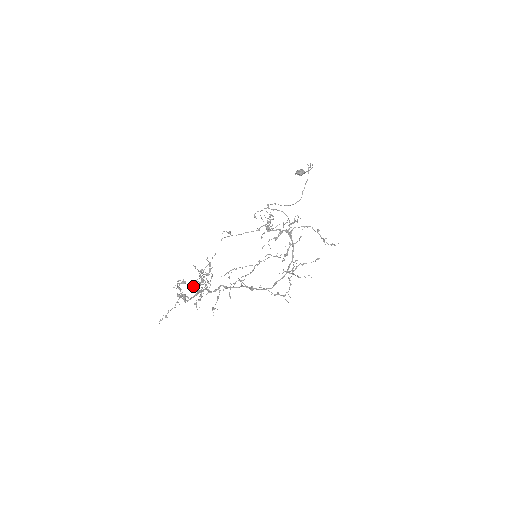
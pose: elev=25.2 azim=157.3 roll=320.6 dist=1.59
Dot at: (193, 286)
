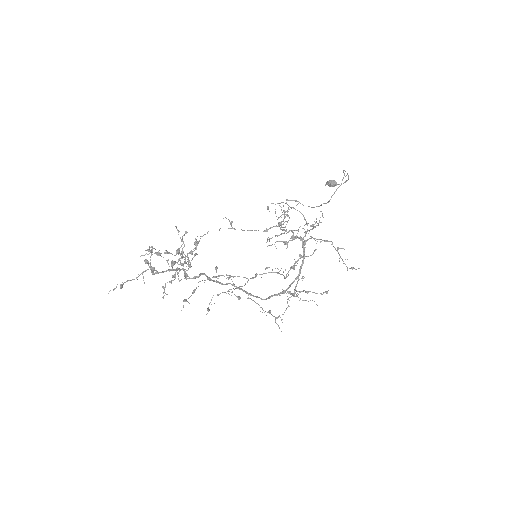
Dot at: (168, 263)
